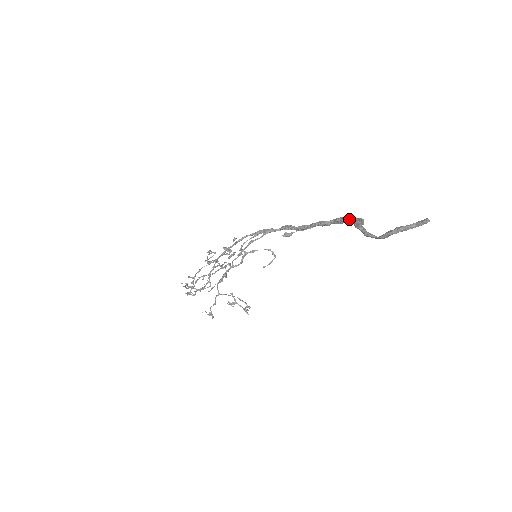
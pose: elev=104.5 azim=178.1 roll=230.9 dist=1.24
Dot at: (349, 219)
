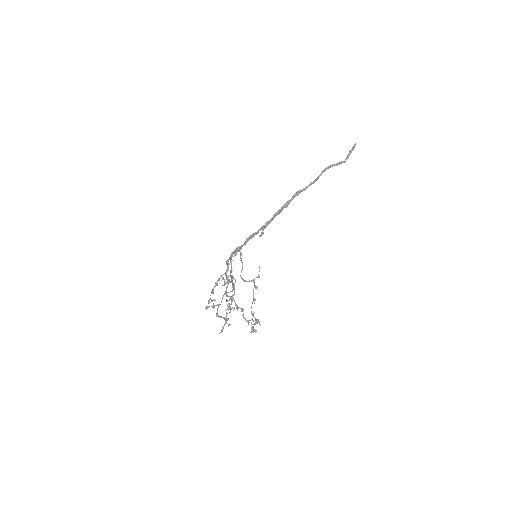
Dot at: (298, 193)
